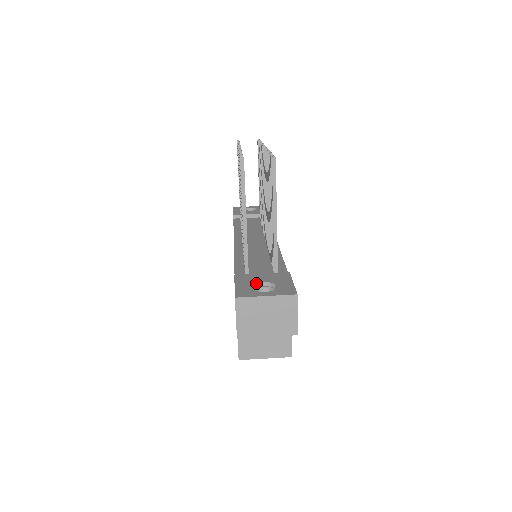
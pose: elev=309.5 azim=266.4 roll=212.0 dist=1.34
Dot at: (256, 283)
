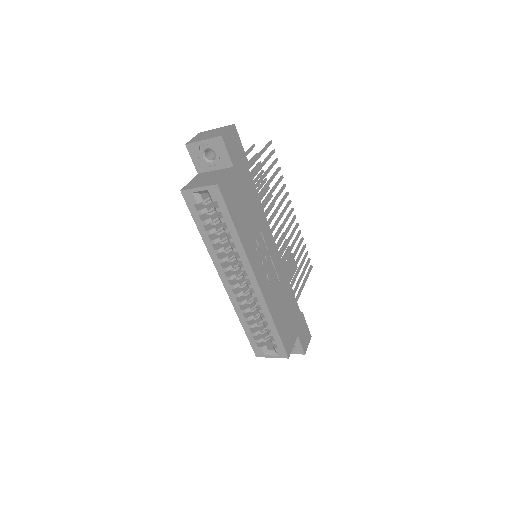
Dot at: occluded
